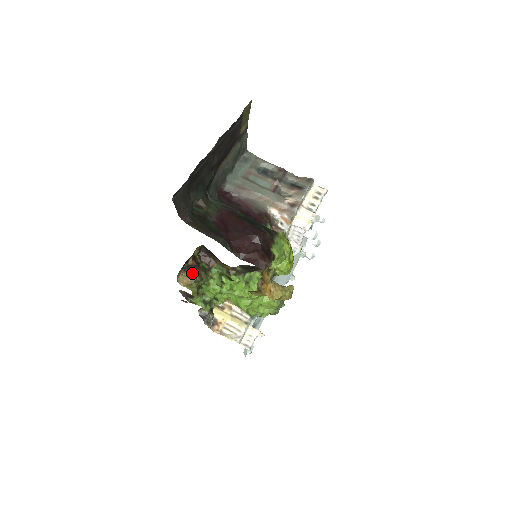
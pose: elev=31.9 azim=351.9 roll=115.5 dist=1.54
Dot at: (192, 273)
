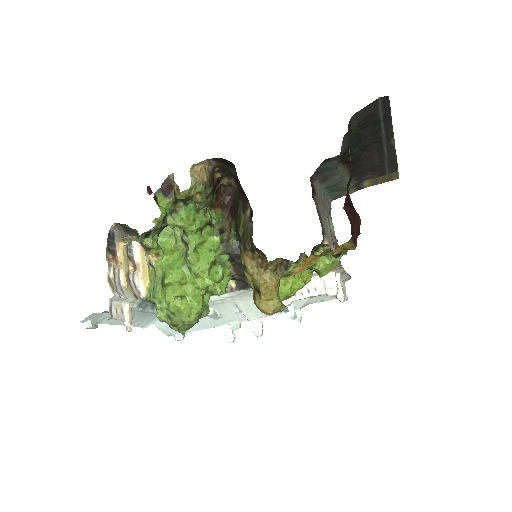
Dot at: (213, 180)
